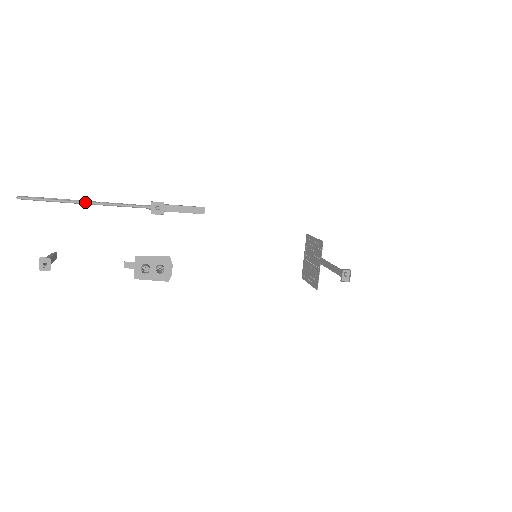
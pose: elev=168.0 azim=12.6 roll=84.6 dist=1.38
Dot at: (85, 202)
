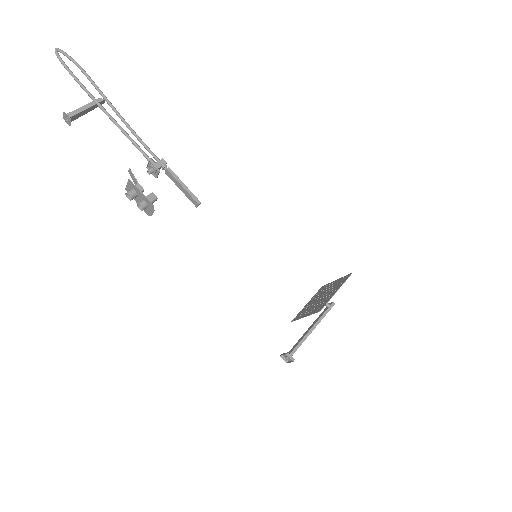
Dot at: (100, 107)
